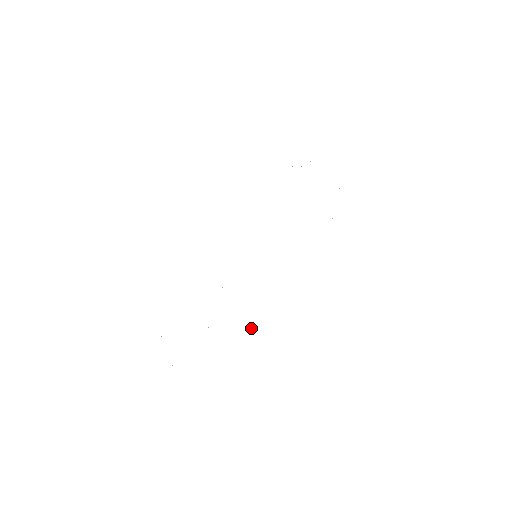
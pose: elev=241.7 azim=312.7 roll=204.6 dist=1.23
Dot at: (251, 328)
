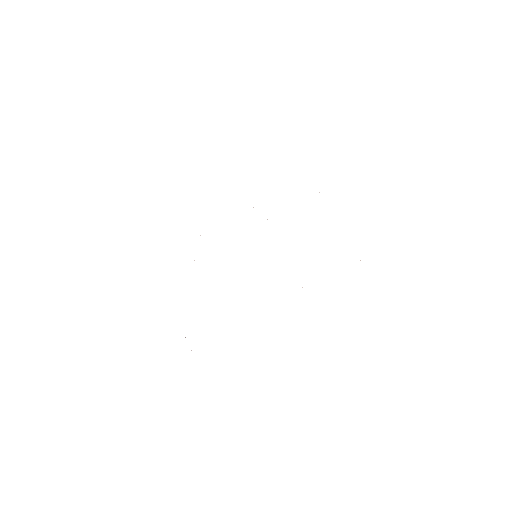
Dot at: occluded
